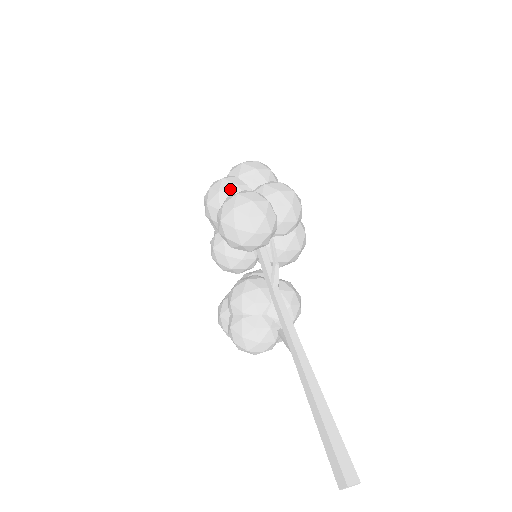
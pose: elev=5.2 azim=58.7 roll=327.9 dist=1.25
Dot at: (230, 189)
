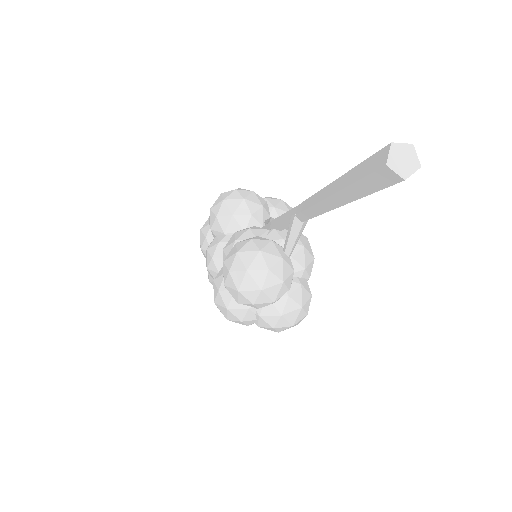
Dot at: occluded
